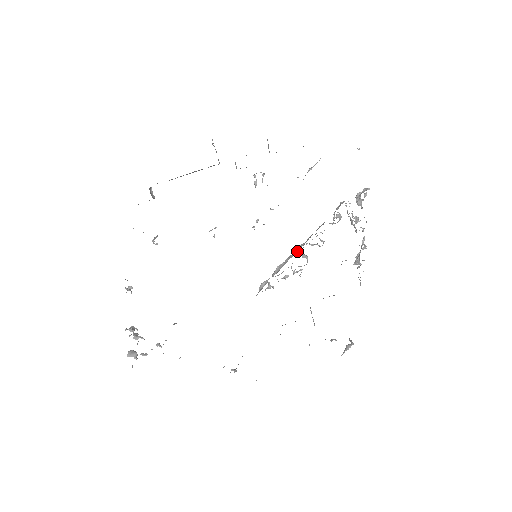
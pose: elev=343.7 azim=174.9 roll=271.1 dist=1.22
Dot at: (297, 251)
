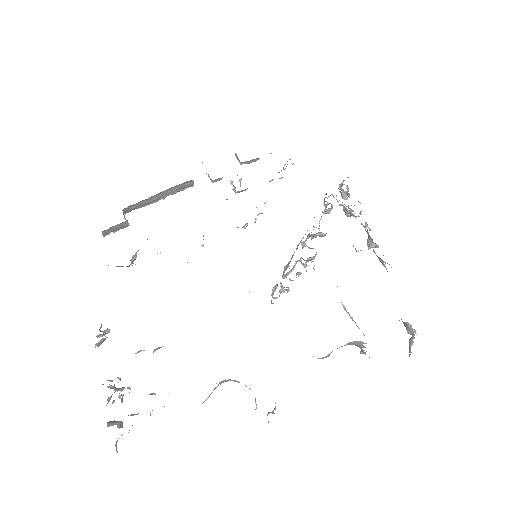
Dot at: (300, 242)
